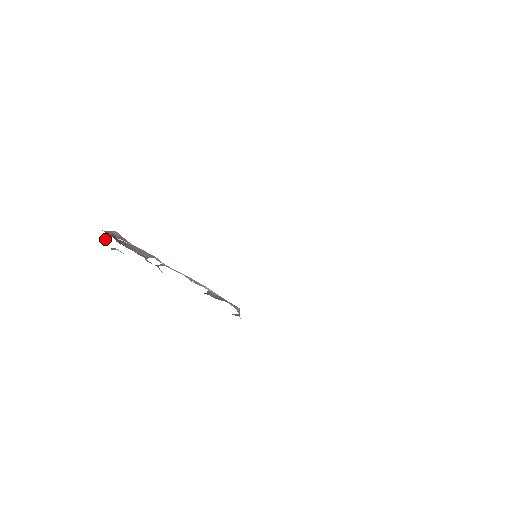
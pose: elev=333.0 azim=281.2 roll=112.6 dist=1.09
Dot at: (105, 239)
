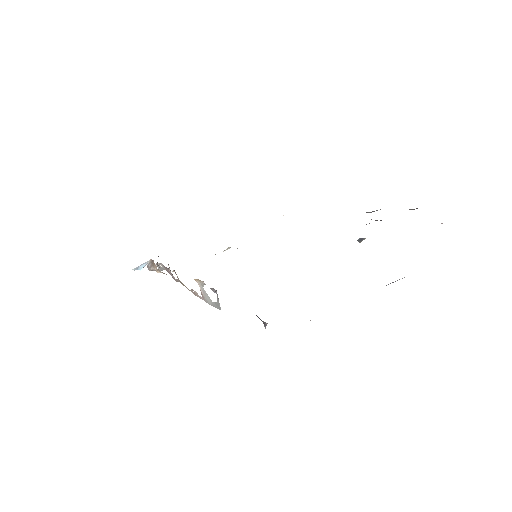
Dot at: occluded
